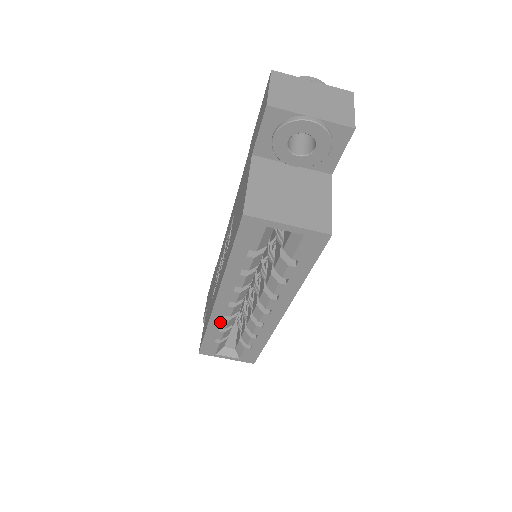
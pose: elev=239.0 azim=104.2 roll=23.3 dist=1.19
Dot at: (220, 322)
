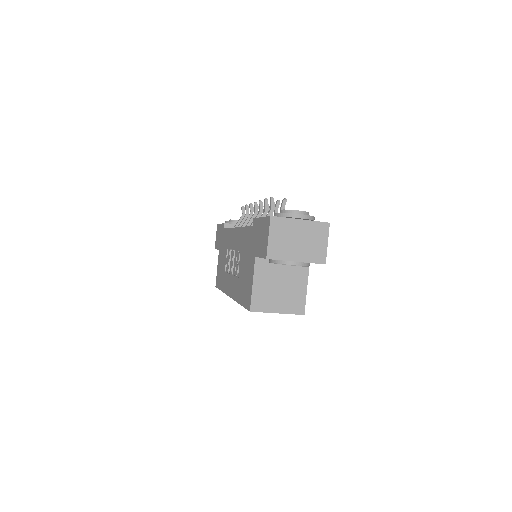
Dot at: occluded
